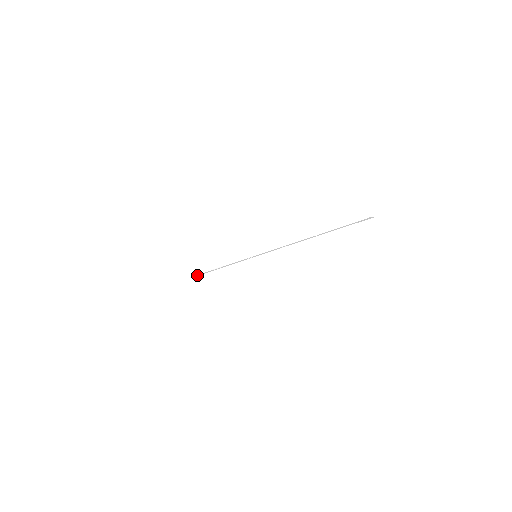
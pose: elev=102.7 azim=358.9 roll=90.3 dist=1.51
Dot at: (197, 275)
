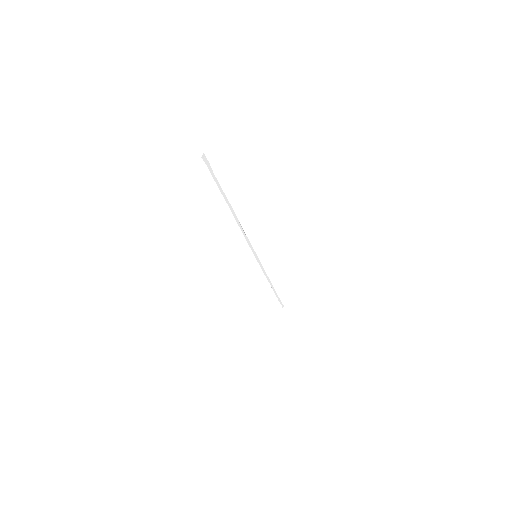
Dot at: (280, 302)
